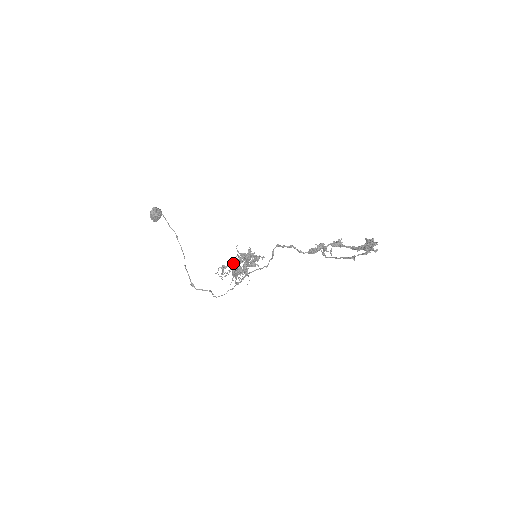
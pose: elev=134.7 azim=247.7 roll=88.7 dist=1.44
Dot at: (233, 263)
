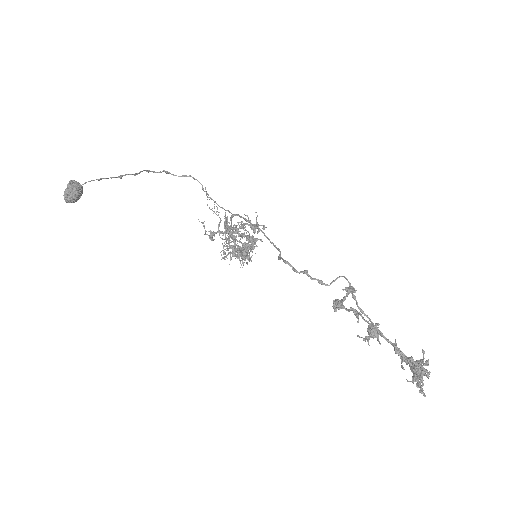
Dot at: occluded
